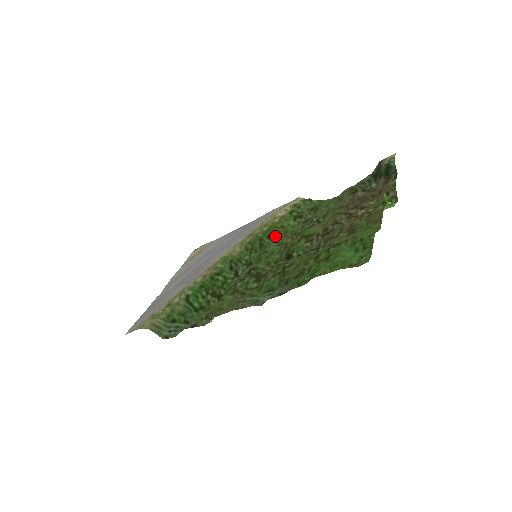
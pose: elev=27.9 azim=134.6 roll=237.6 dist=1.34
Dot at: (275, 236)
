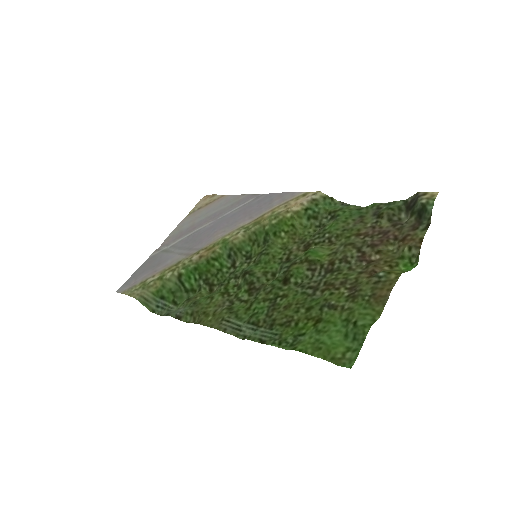
Dot at: (282, 235)
